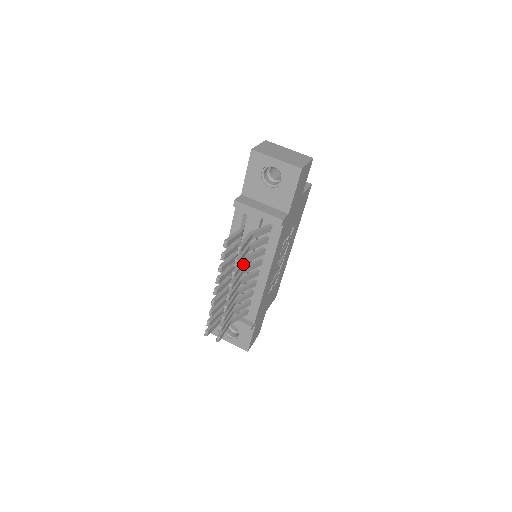
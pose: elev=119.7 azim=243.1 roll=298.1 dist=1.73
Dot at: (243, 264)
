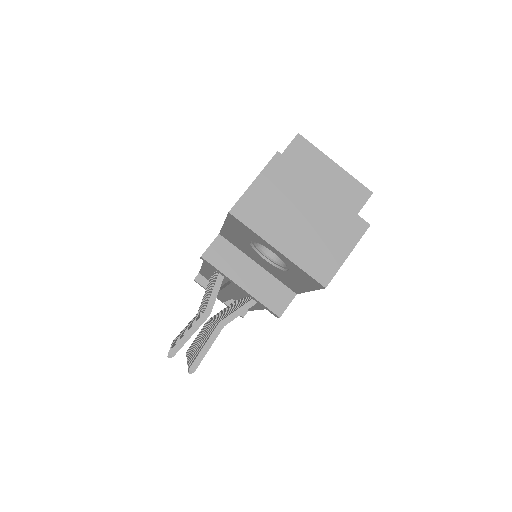
Dot at: occluded
